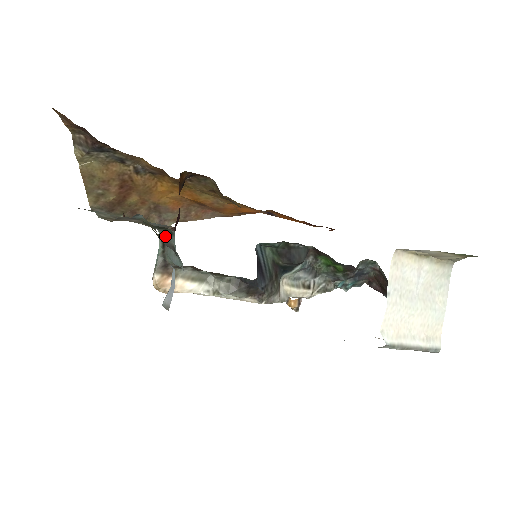
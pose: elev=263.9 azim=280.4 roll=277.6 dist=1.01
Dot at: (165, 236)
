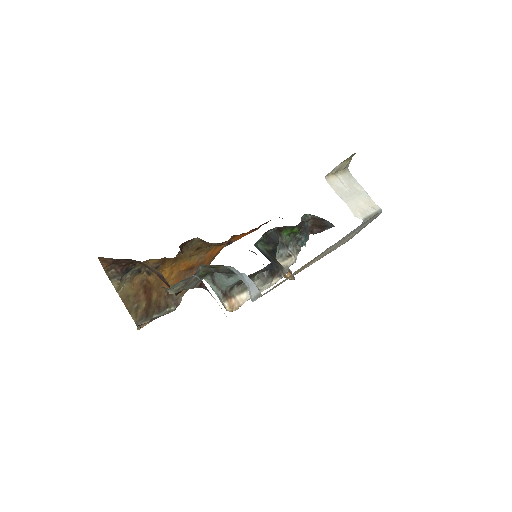
Dot at: (211, 278)
